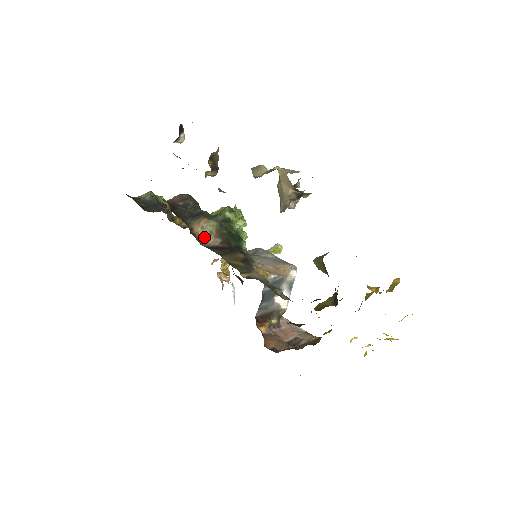
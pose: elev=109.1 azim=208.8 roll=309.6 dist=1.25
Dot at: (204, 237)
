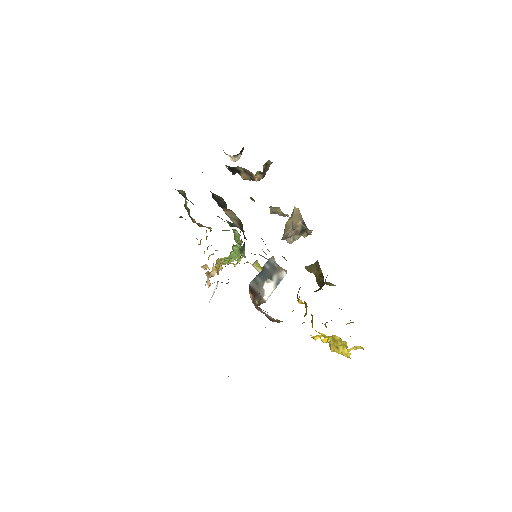
Dot at: (230, 218)
